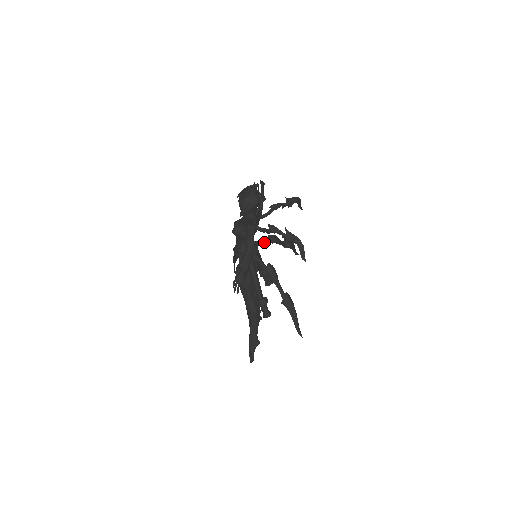
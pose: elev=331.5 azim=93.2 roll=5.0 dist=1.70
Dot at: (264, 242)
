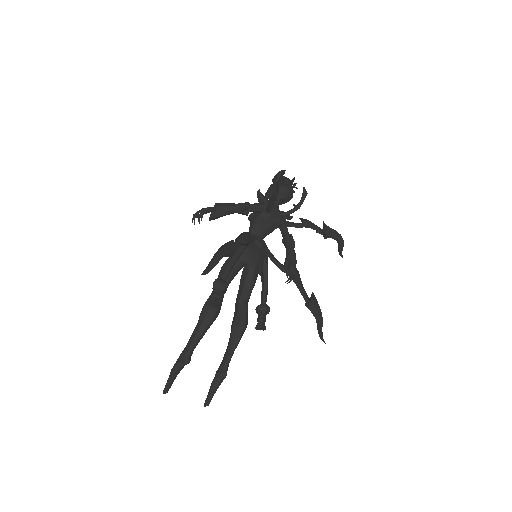
Dot at: (278, 261)
